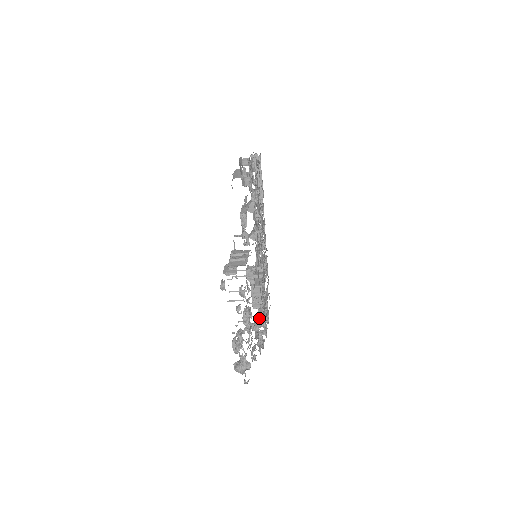
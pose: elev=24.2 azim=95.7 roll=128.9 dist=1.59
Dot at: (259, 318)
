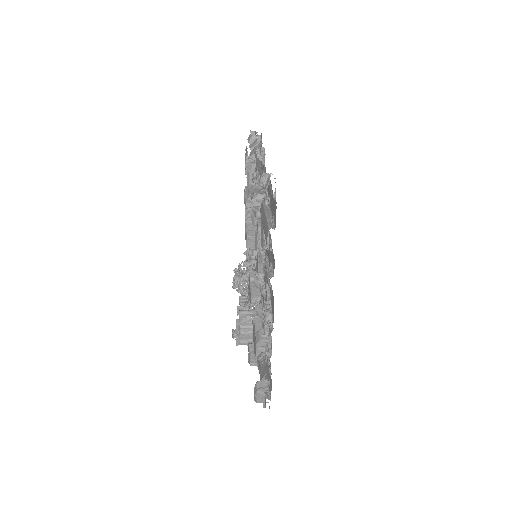
Dot at: (253, 255)
